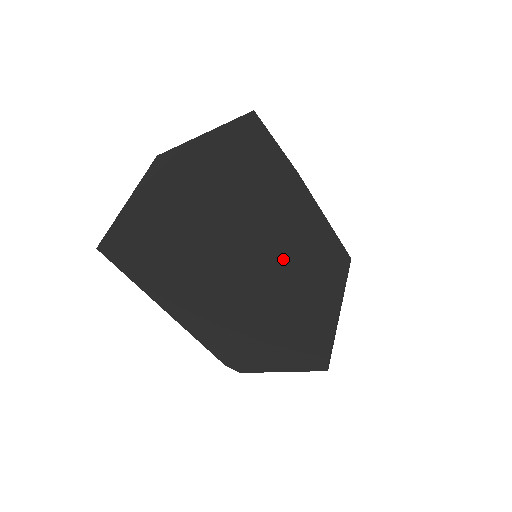
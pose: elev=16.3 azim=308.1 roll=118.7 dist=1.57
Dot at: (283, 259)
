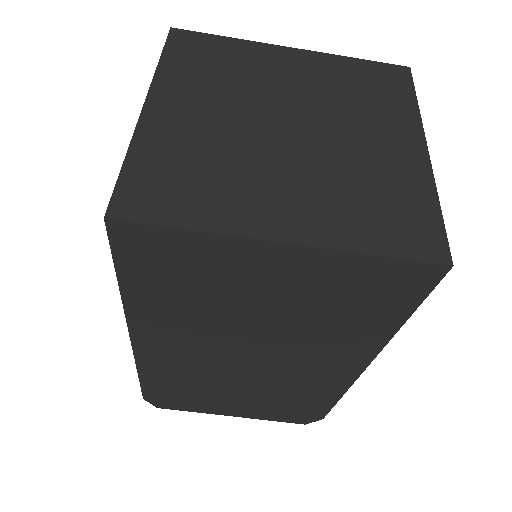
Dot at: occluded
